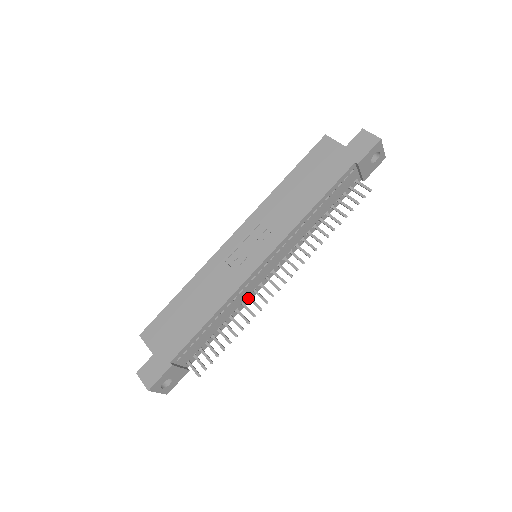
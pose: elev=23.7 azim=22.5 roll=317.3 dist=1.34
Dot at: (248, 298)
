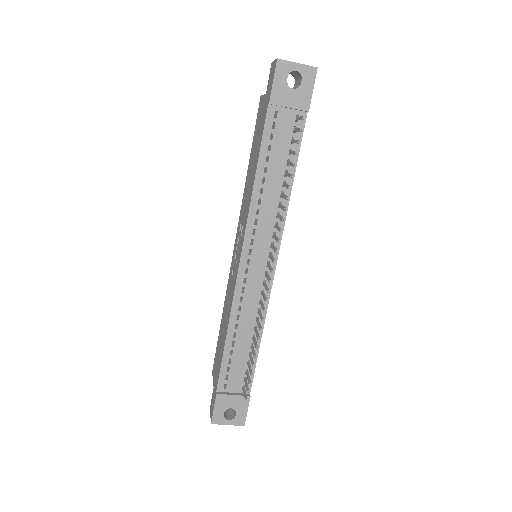
Dot at: (259, 303)
